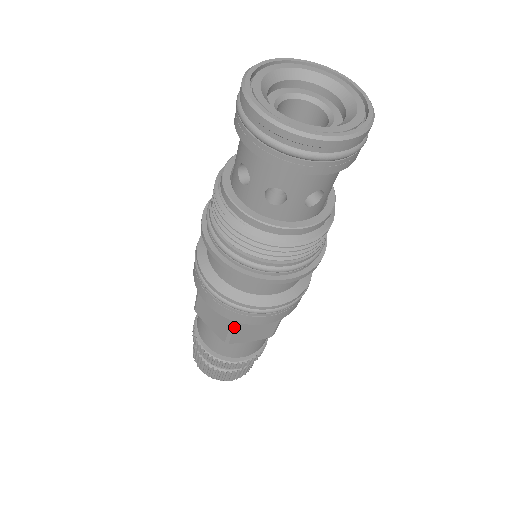
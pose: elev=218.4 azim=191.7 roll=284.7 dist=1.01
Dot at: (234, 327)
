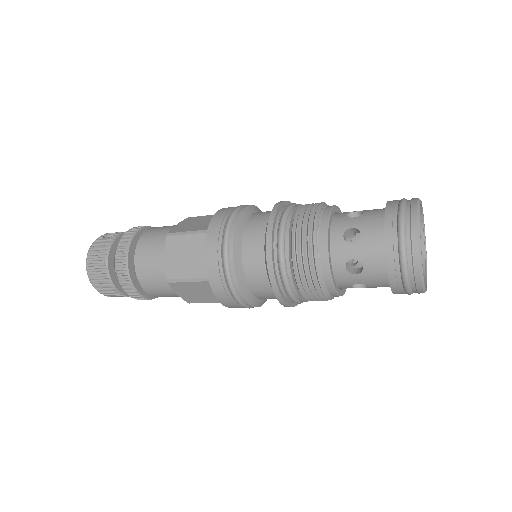
Dot at: (195, 281)
